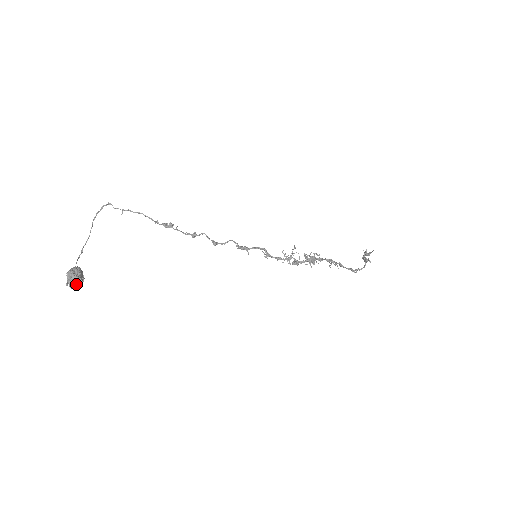
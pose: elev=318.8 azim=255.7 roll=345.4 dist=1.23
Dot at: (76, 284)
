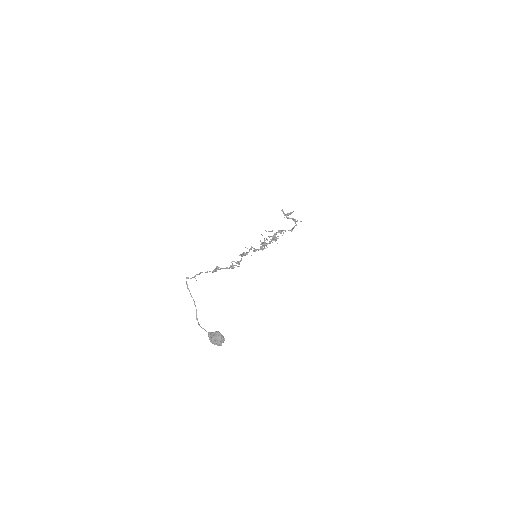
Dot at: (223, 342)
